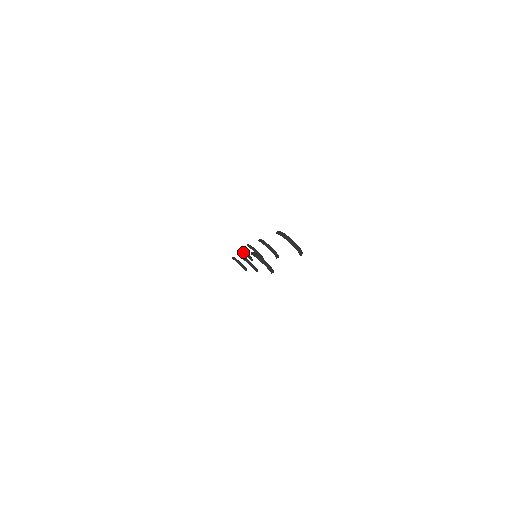
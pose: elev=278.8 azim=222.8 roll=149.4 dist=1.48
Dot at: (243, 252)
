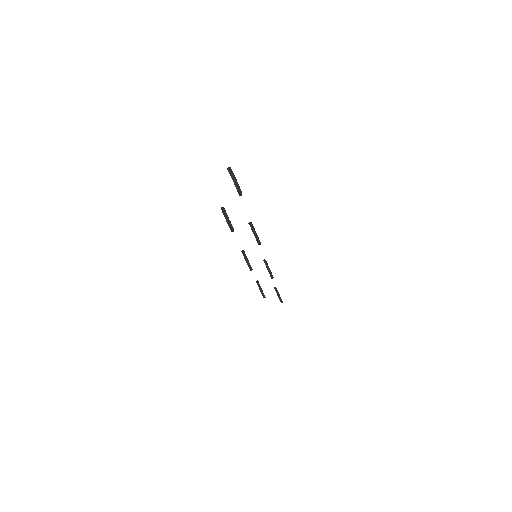
Dot at: (275, 289)
